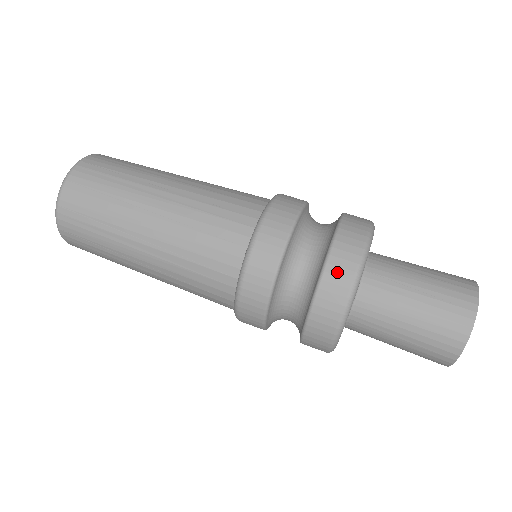
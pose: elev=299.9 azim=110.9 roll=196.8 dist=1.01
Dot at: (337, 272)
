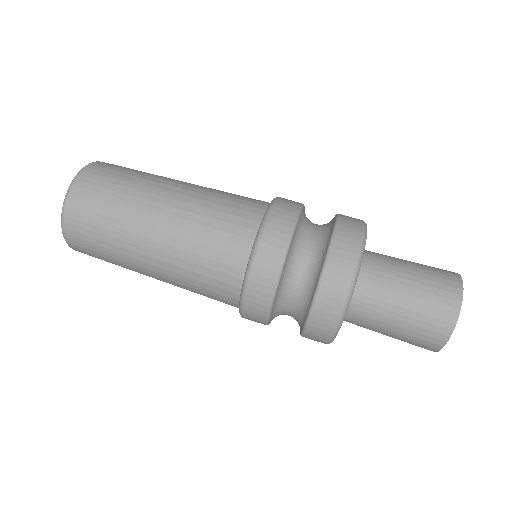
Dot at: (343, 248)
